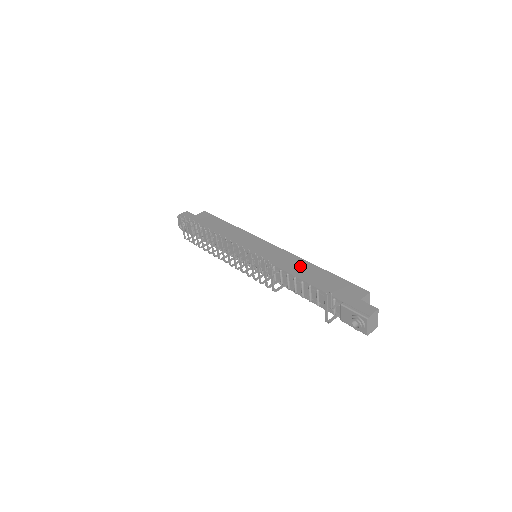
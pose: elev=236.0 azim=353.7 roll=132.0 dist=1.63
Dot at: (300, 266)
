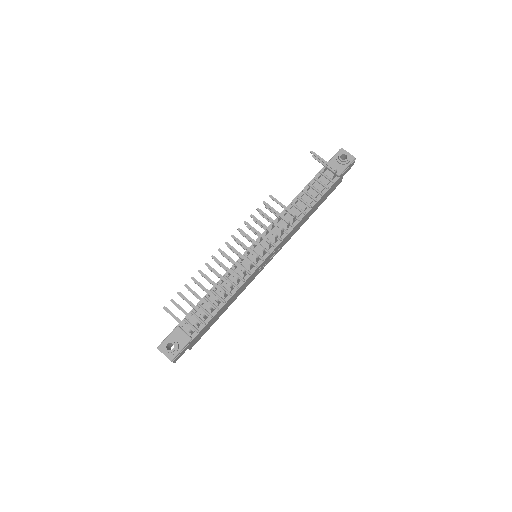
Dot at: occluded
